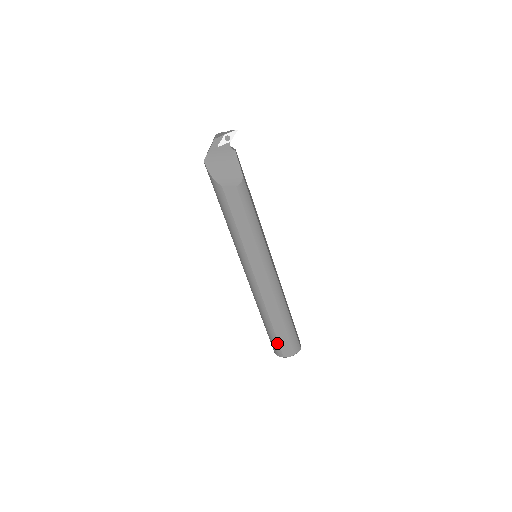
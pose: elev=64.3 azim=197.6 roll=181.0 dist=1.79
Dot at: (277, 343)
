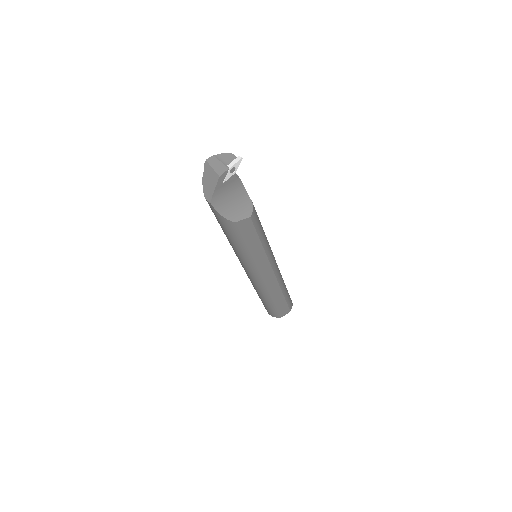
Dot at: (277, 311)
